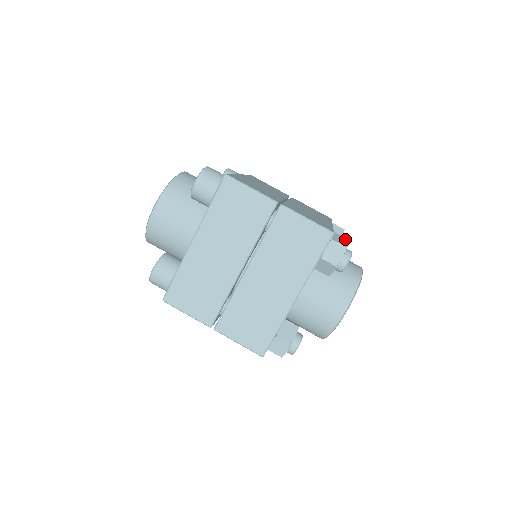
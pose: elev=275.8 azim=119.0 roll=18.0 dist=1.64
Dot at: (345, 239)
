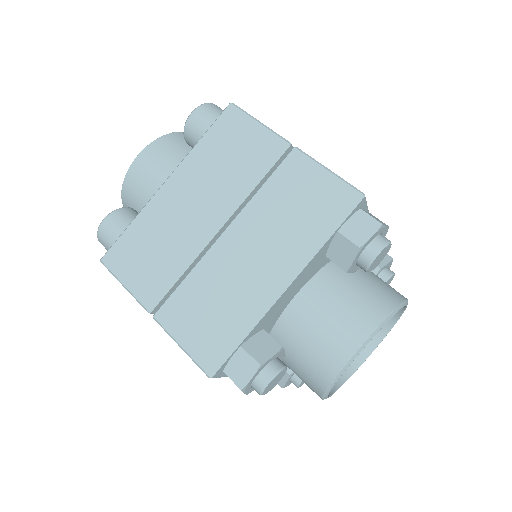
Dot at: (383, 223)
